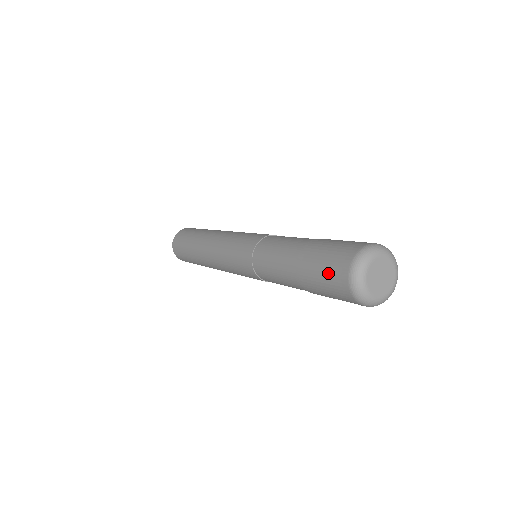
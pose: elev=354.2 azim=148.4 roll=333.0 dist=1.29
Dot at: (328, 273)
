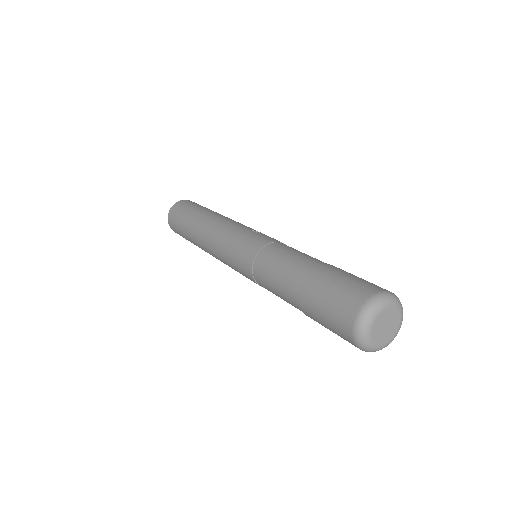
Dot at: (332, 320)
